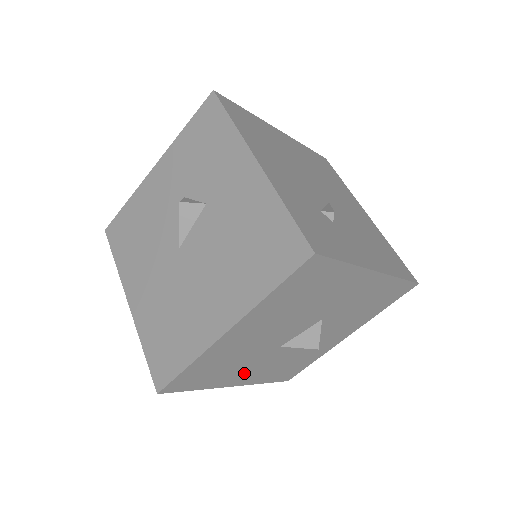
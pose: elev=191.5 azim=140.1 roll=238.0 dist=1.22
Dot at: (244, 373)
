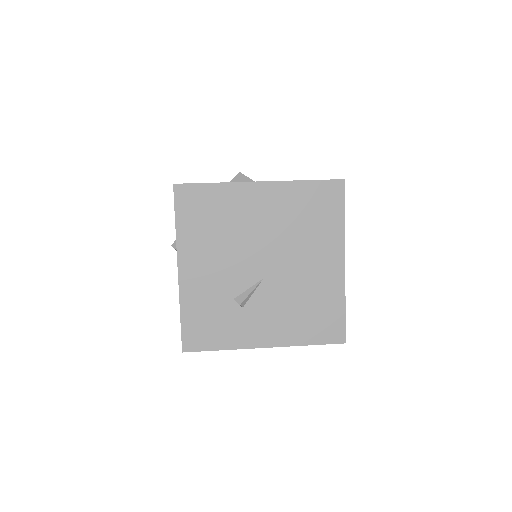
Dot at: occluded
